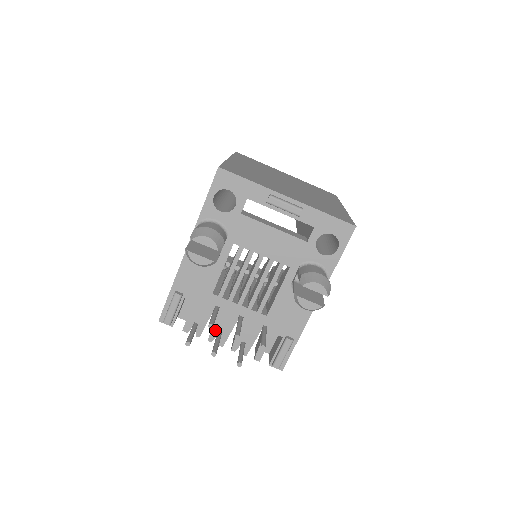
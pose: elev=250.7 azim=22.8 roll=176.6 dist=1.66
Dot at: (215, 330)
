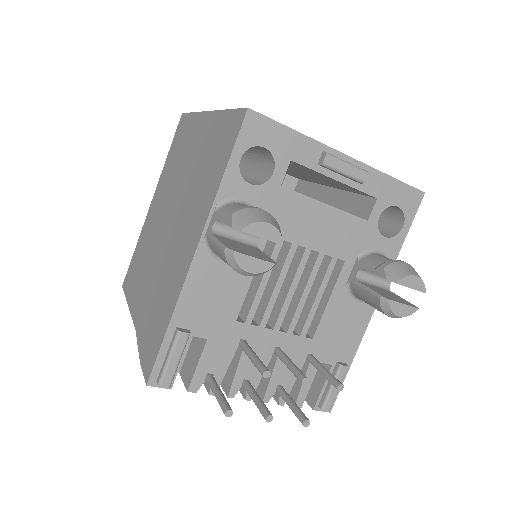
Dot at: (239, 378)
